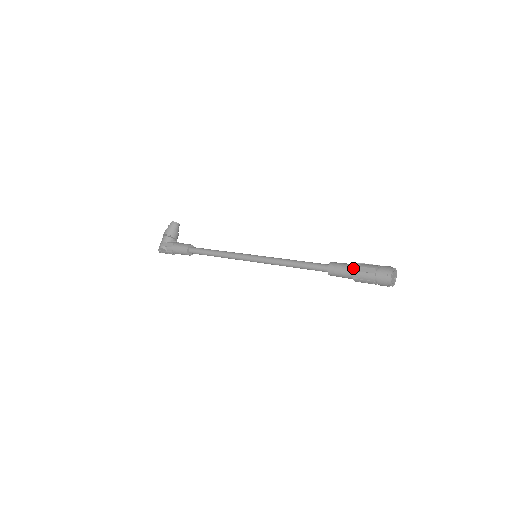
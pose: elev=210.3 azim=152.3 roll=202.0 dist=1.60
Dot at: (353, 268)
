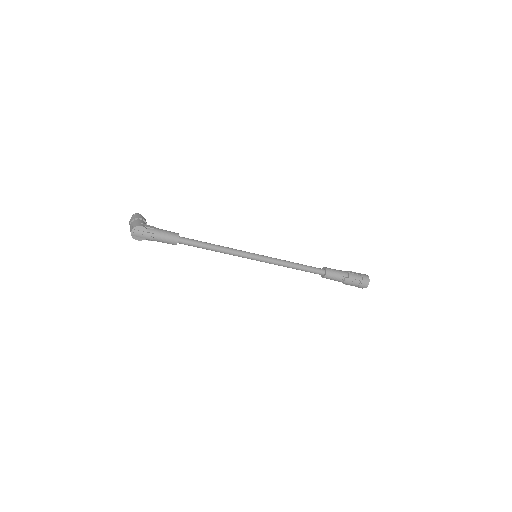
Dot at: (344, 271)
